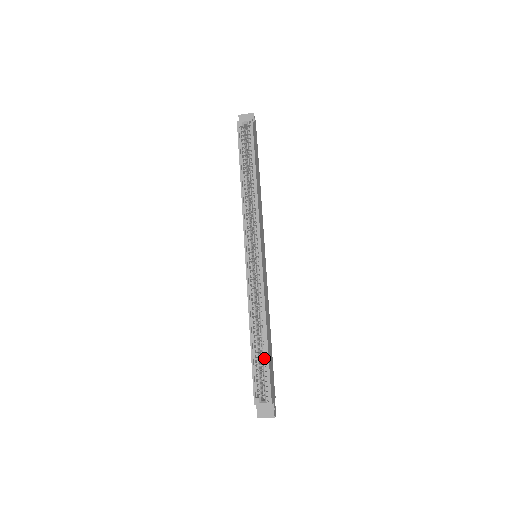
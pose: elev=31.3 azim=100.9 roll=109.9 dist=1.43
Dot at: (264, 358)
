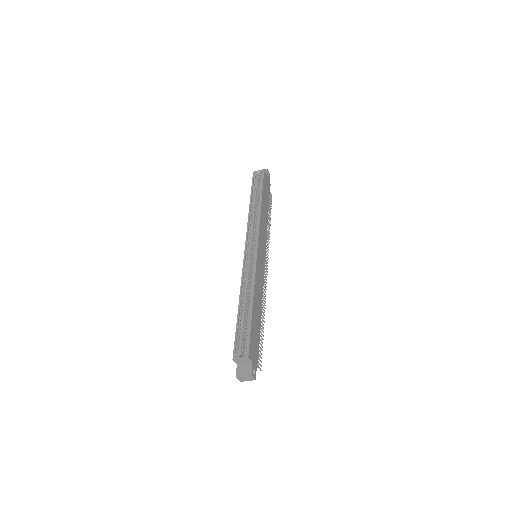
Dot at: (248, 322)
